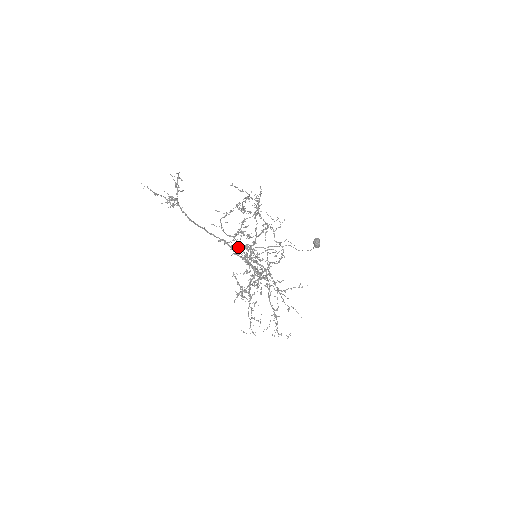
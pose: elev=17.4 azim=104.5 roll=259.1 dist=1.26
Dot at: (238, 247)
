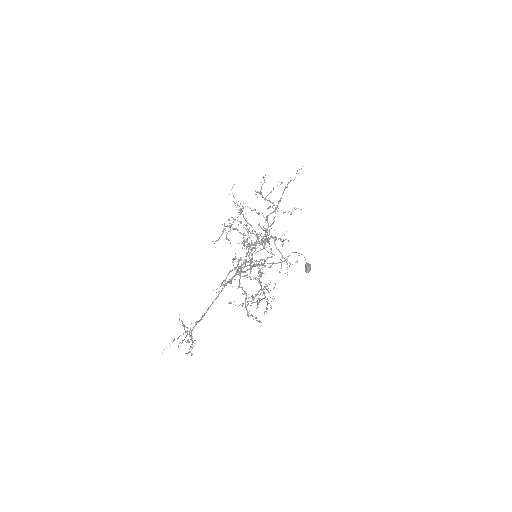
Dot at: occluded
